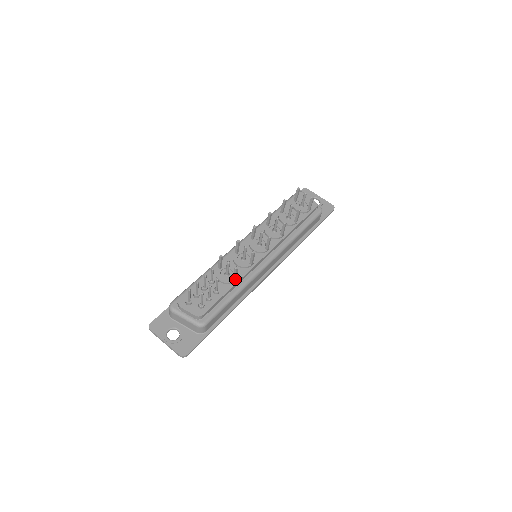
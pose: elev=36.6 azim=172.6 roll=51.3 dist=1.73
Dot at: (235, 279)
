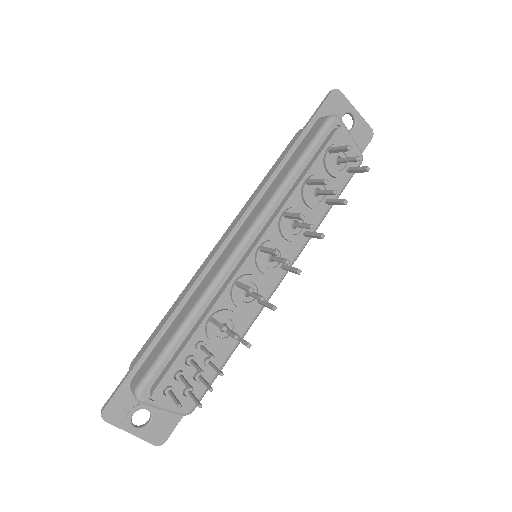
Dot at: occluded
